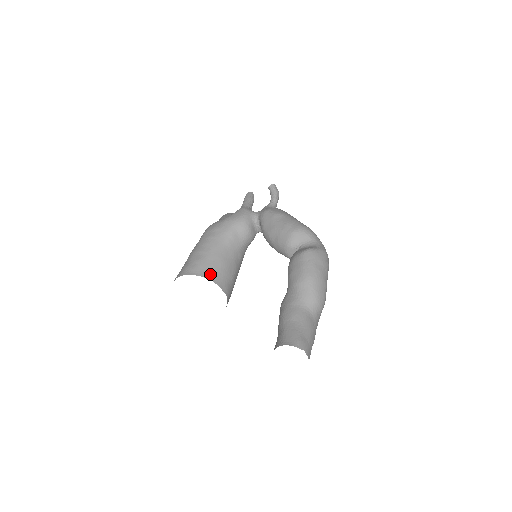
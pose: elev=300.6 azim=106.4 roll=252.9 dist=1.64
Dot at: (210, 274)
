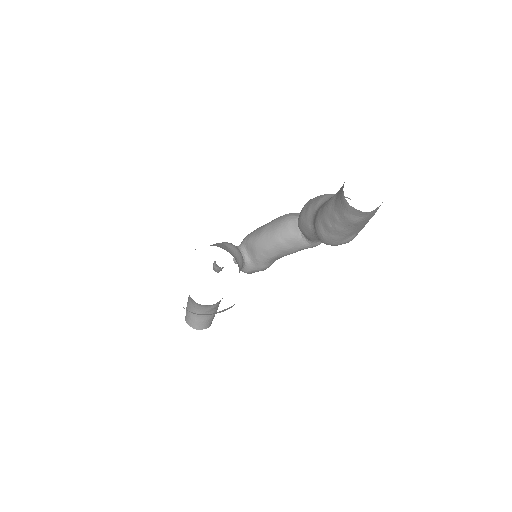
Dot at: occluded
